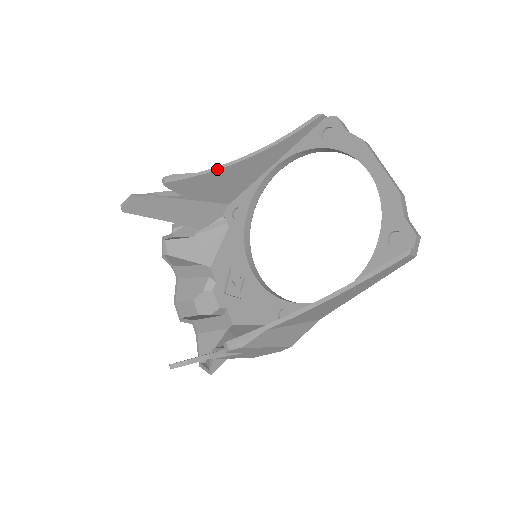
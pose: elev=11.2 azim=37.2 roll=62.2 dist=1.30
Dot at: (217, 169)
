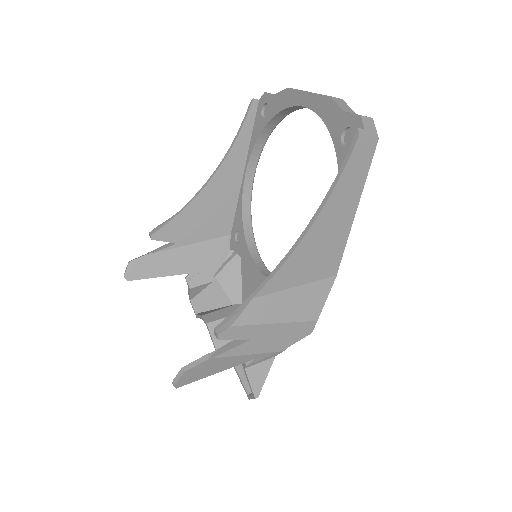
Dot at: (191, 201)
